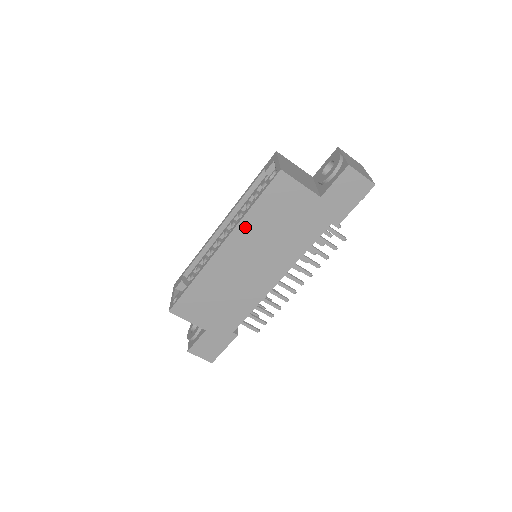
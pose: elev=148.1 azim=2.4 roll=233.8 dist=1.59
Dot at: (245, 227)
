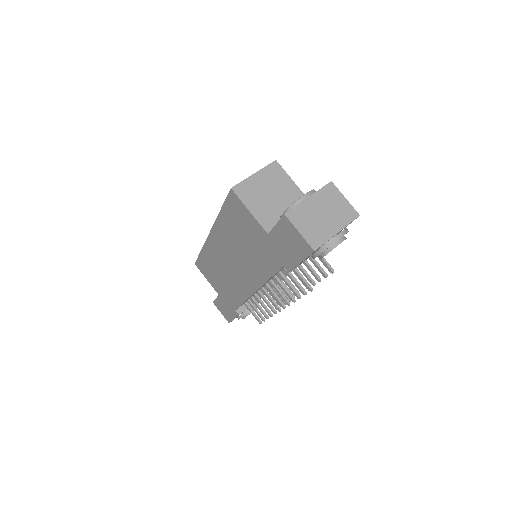
Dot at: (220, 227)
